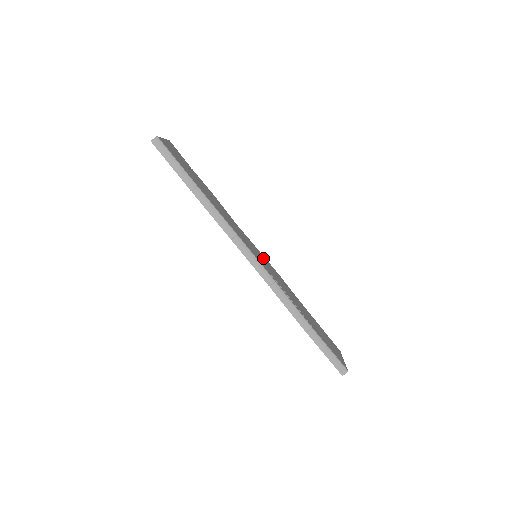
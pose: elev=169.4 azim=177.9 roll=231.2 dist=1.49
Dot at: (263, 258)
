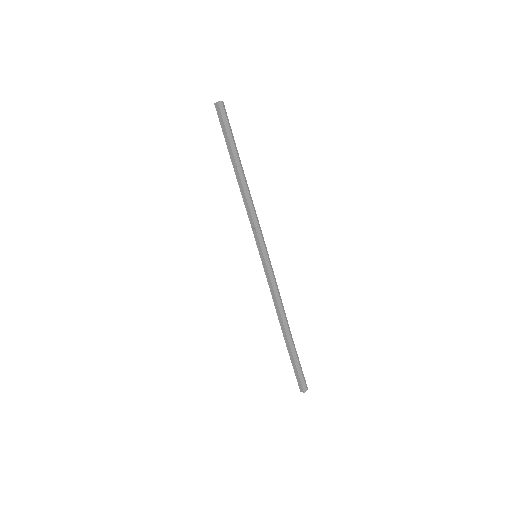
Dot at: occluded
